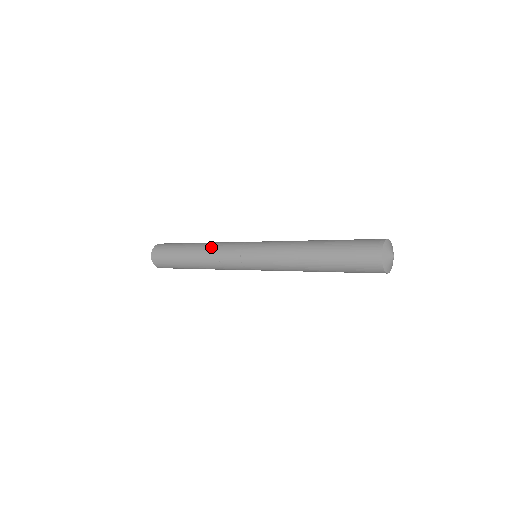
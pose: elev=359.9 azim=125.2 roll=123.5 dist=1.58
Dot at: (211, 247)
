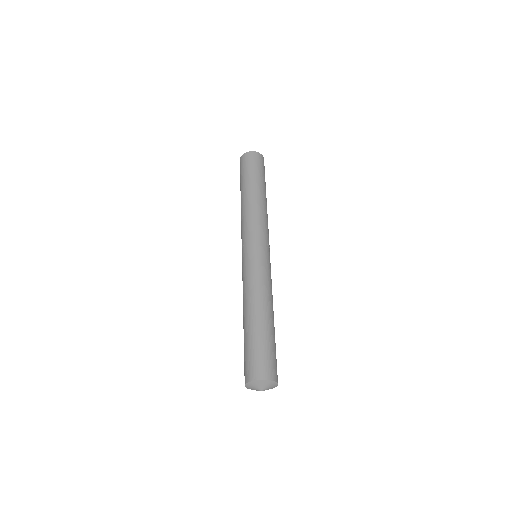
Dot at: (245, 212)
